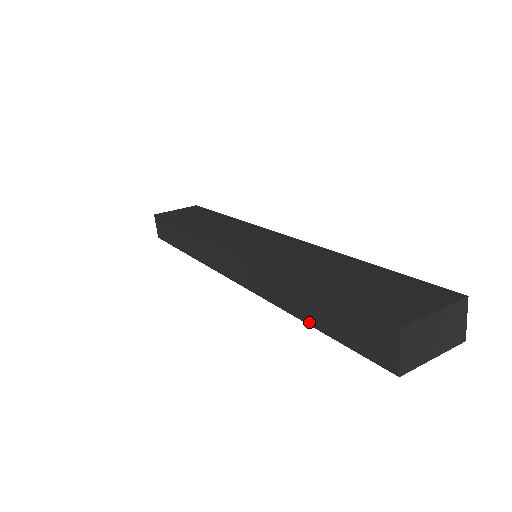
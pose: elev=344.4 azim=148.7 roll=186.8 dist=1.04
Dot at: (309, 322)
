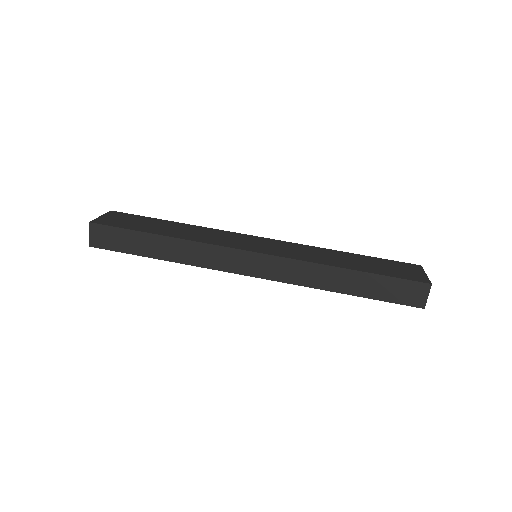
Dot at: (353, 294)
